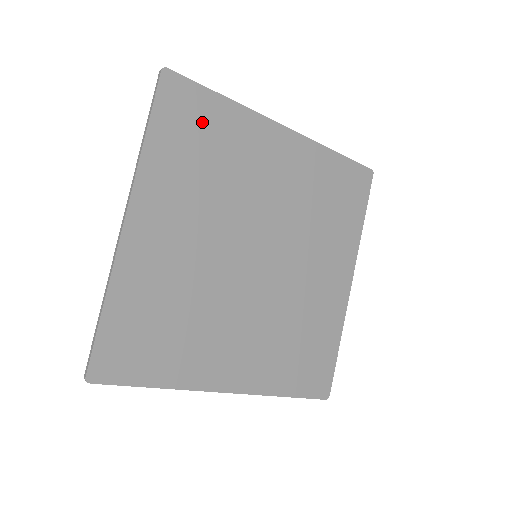
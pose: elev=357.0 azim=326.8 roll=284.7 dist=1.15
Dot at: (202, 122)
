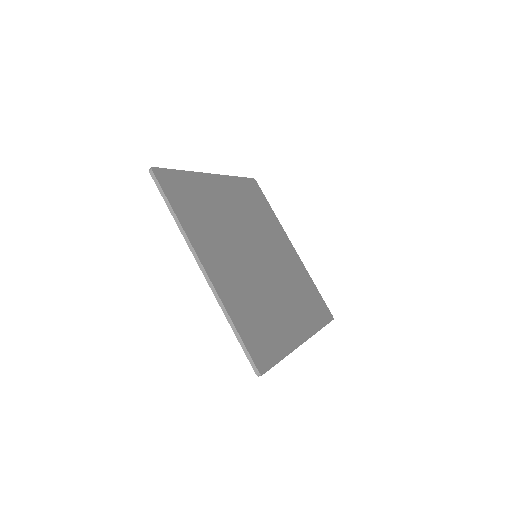
Dot at: (260, 202)
